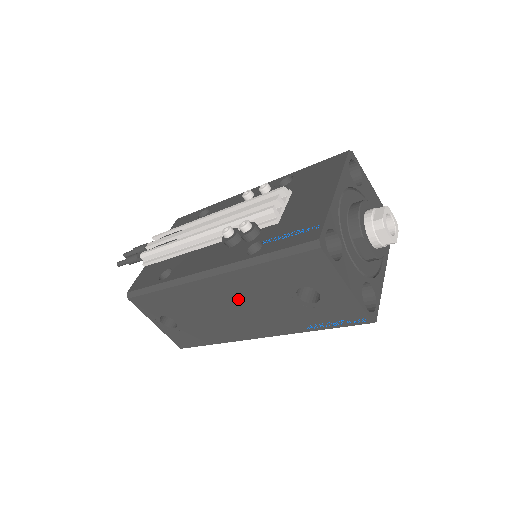
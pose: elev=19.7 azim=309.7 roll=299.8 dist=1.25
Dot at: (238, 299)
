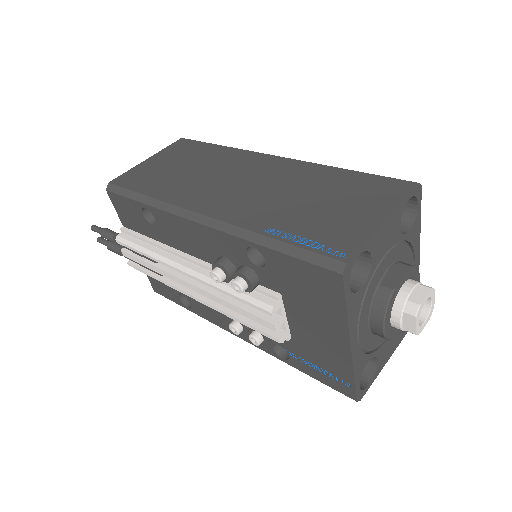
Dot at: occluded
